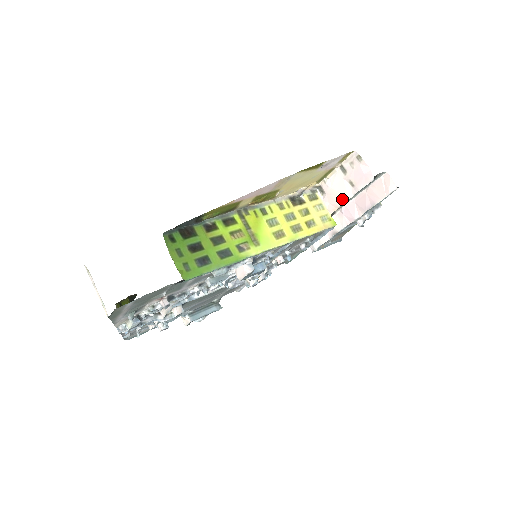
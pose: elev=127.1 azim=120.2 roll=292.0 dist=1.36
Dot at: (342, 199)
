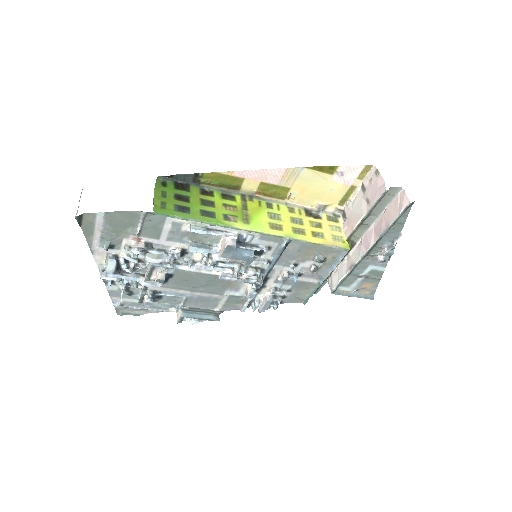
Dot at: (357, 219)
